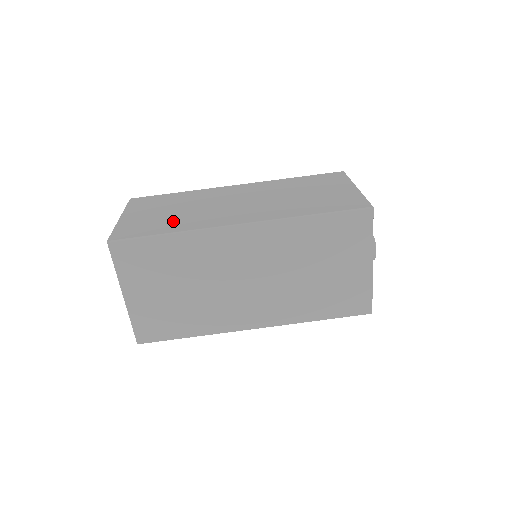
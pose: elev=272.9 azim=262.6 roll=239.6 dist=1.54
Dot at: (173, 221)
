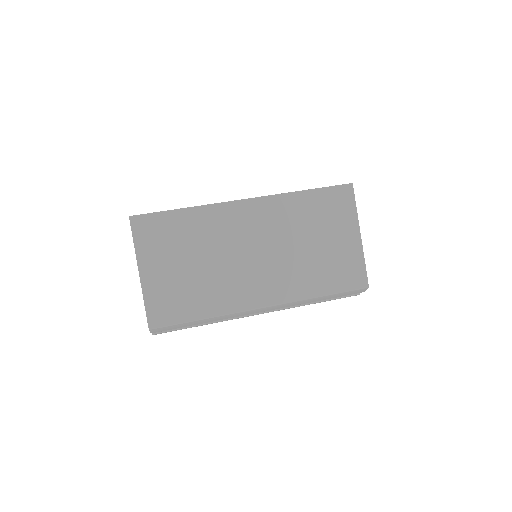
Dot at: occluded
